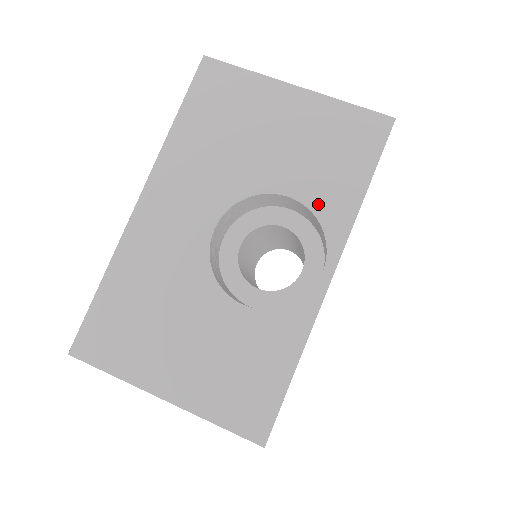
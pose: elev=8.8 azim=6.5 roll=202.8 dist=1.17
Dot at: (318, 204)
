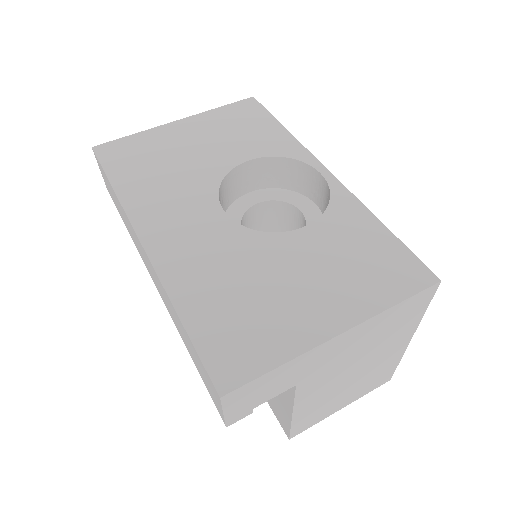
Dot at: (269, 151)
